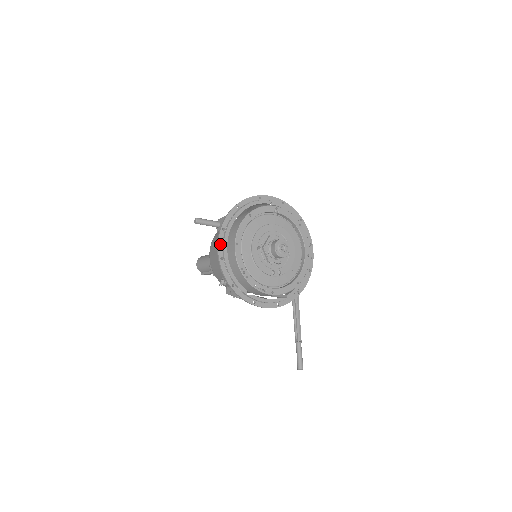
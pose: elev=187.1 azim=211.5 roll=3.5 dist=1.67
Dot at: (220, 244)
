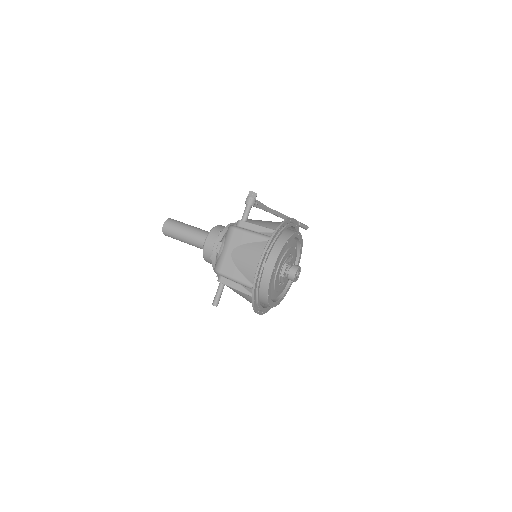
Dot at: occluded
